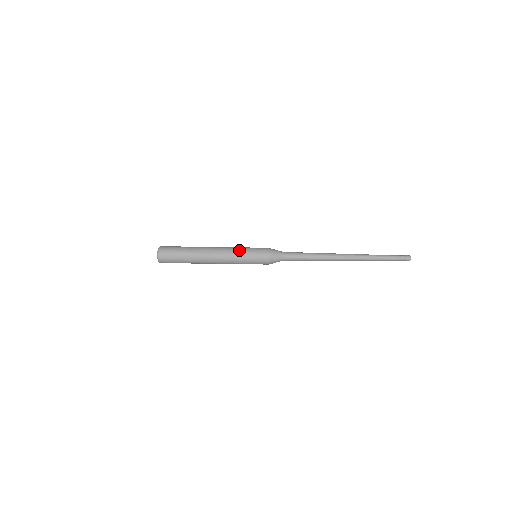
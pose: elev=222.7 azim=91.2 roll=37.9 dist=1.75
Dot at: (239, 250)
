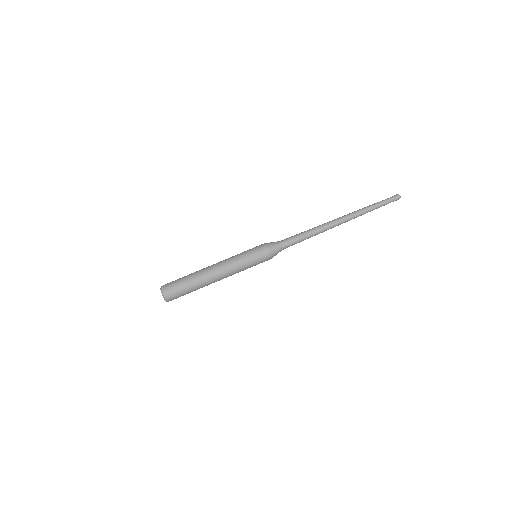
Dot at: (237, 255)
